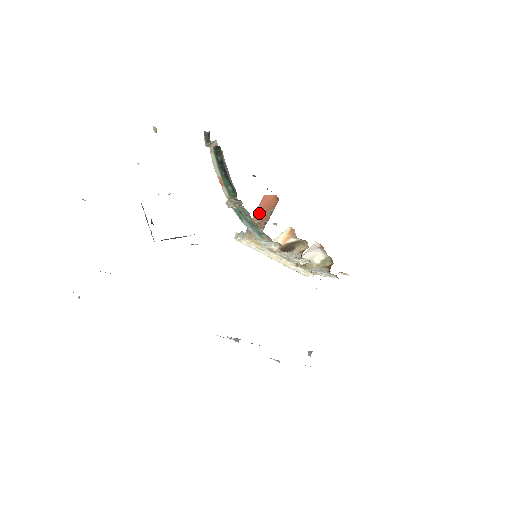
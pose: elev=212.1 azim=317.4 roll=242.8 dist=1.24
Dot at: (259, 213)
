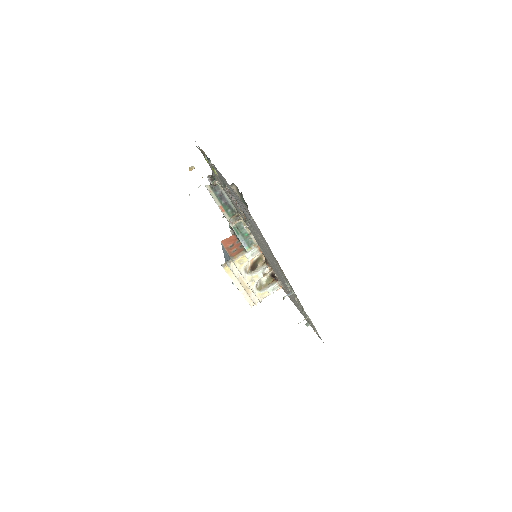
Dot at: (229, 248)
